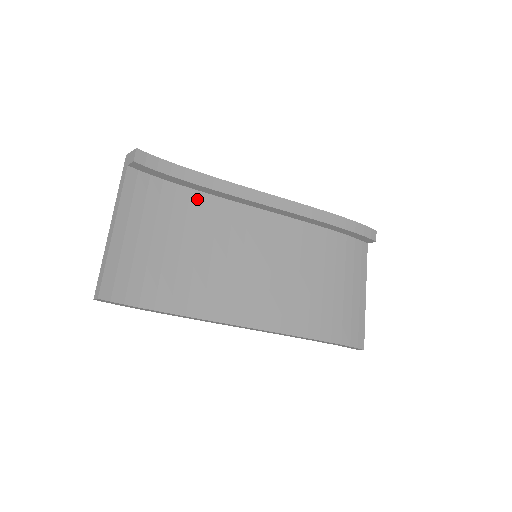
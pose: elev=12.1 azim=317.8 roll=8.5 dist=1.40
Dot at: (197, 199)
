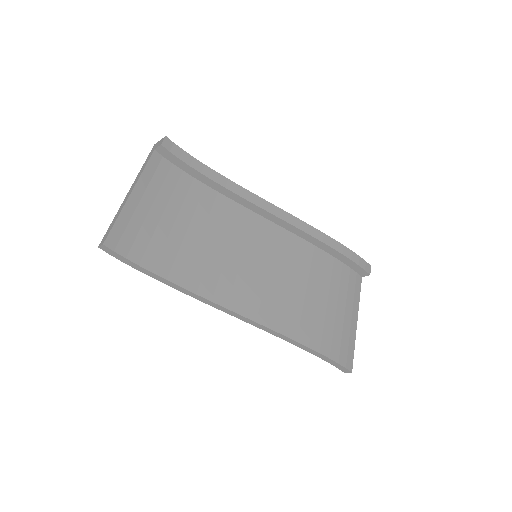
Dot at: (210, 194)
